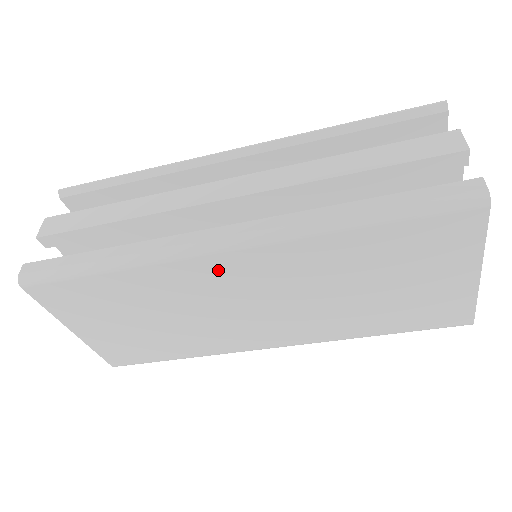
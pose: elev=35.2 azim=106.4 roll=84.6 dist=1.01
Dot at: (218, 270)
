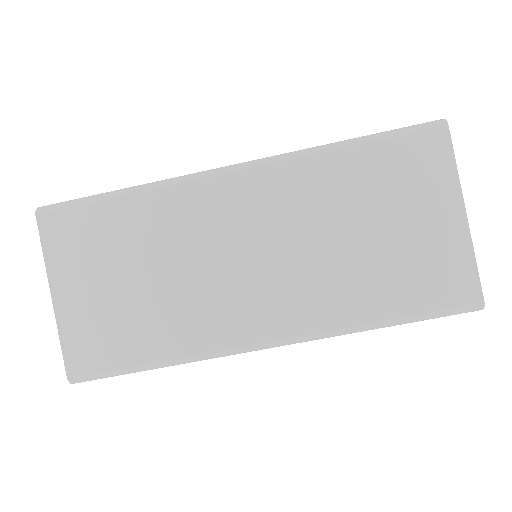
Dot at: (223, 197)
